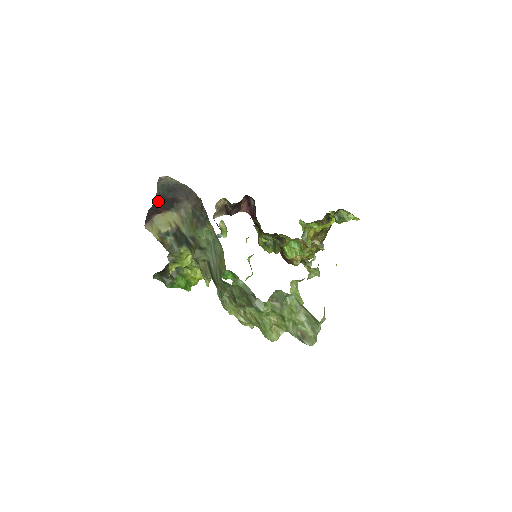
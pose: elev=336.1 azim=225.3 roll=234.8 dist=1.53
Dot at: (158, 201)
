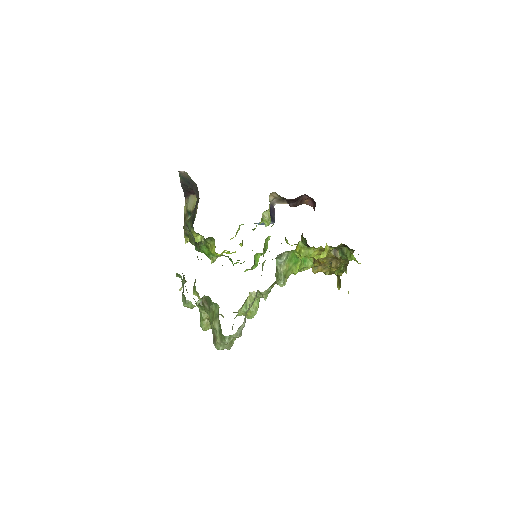
Dot at: (186, 186)
